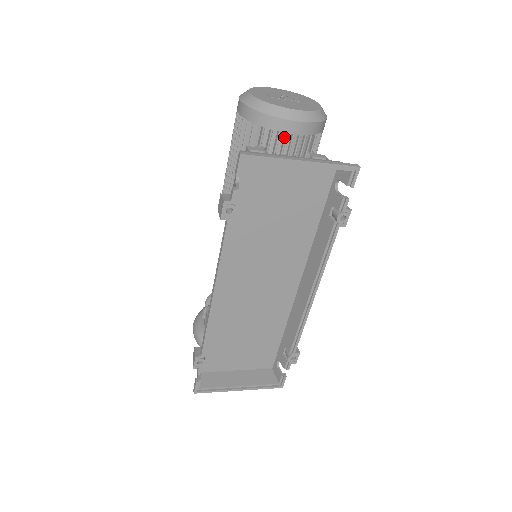
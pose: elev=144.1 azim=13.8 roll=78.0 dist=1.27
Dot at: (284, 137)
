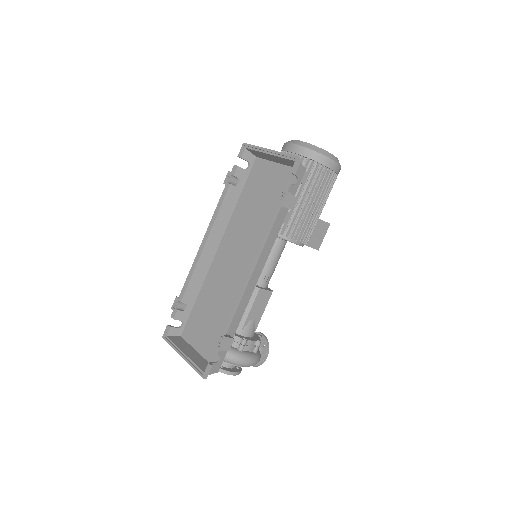
Dot at: occluded
